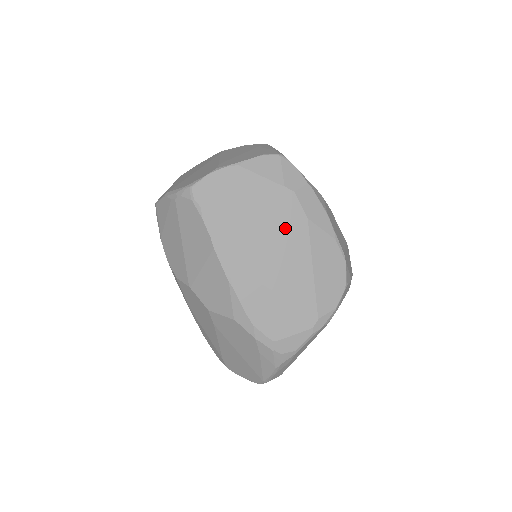
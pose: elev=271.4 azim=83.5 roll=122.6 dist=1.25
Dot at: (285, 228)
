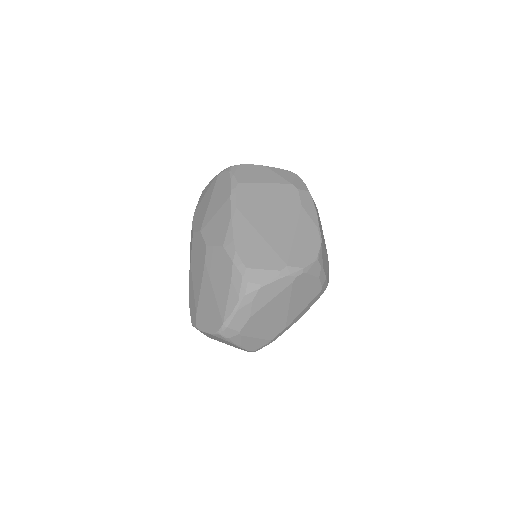
Dot at: (284, 204)
